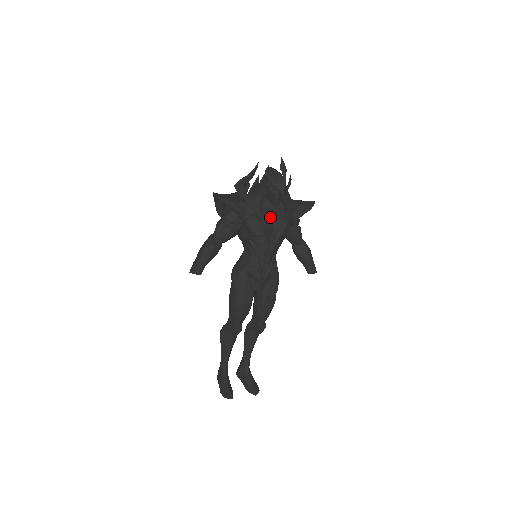
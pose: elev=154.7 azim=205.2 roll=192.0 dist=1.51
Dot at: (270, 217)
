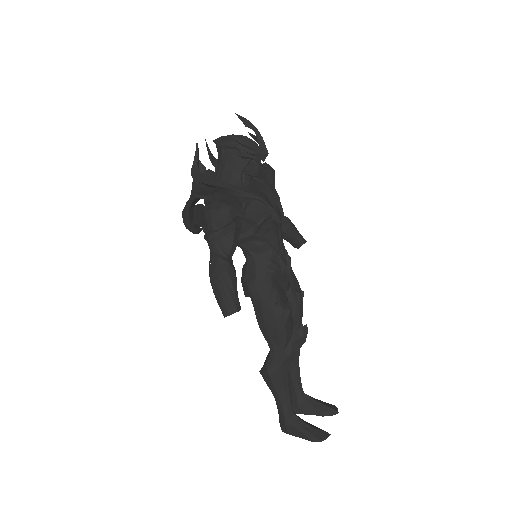
Dot at: (261, 193)
